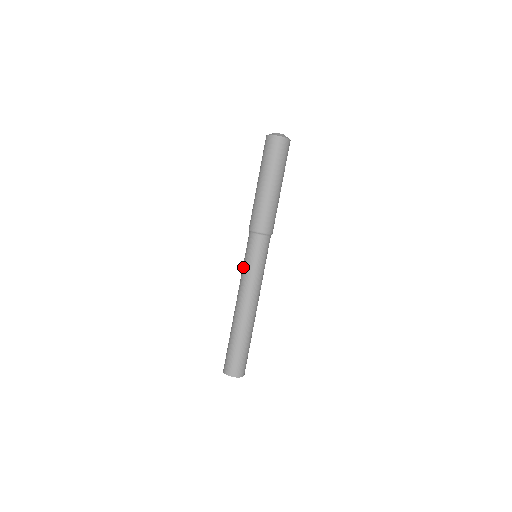
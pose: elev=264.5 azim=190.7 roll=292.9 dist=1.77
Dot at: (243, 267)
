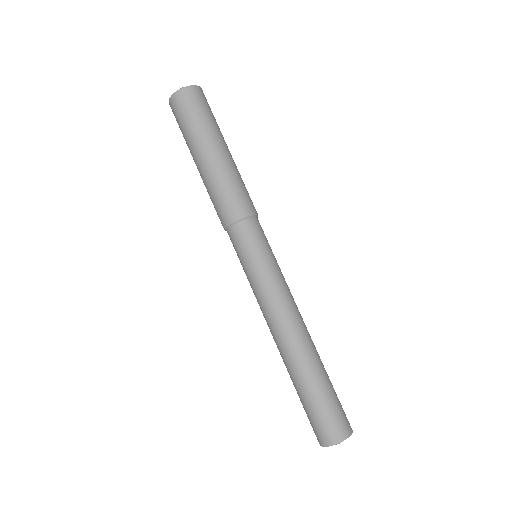
Dot at: (260, 275)
